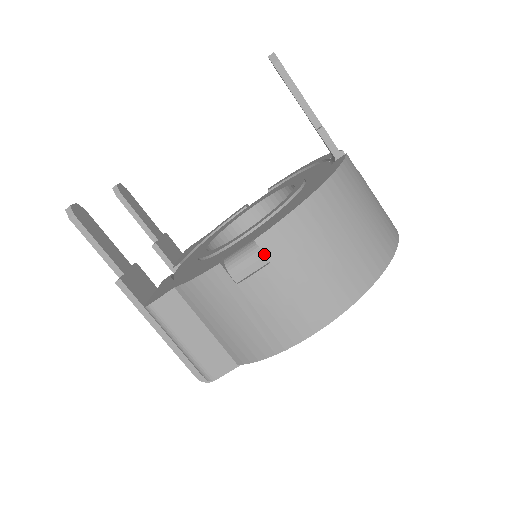
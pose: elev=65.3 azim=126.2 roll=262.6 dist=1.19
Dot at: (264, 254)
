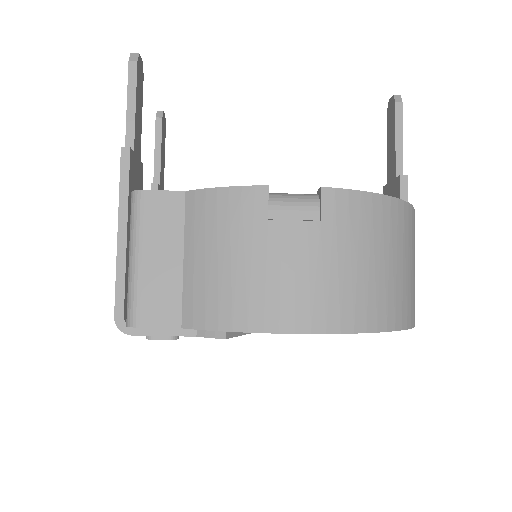
Dot at: (320, 209)
